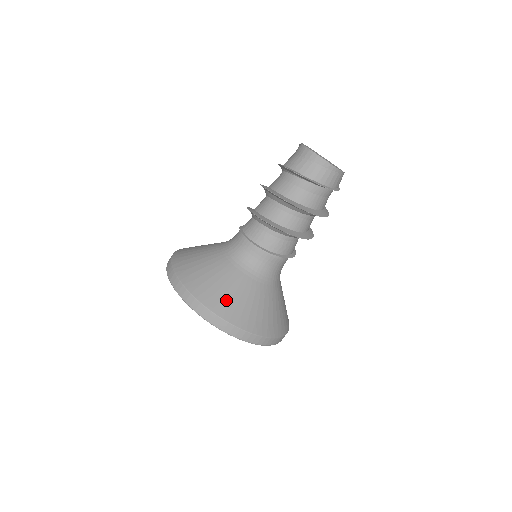
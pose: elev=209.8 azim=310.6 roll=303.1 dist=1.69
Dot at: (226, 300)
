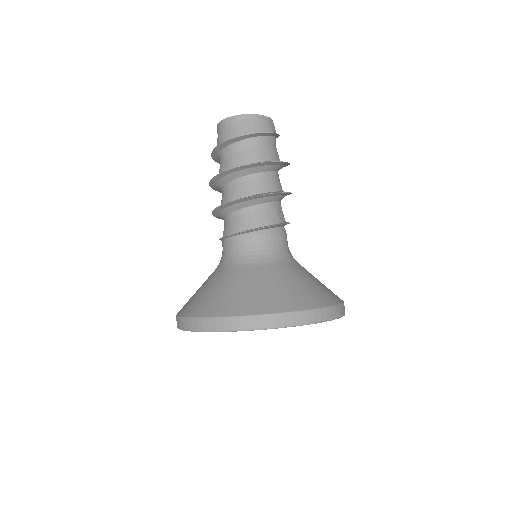
Dot at: (211, 300)
